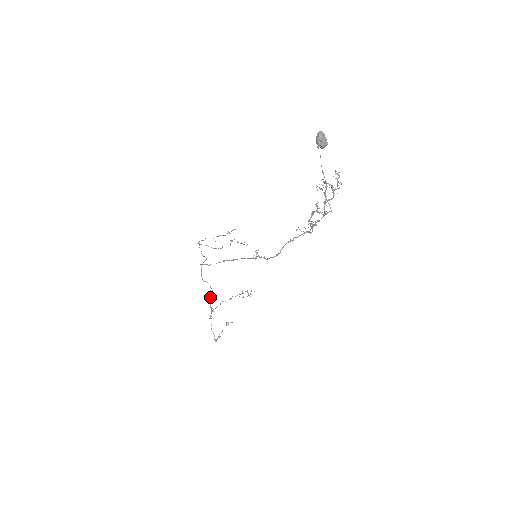
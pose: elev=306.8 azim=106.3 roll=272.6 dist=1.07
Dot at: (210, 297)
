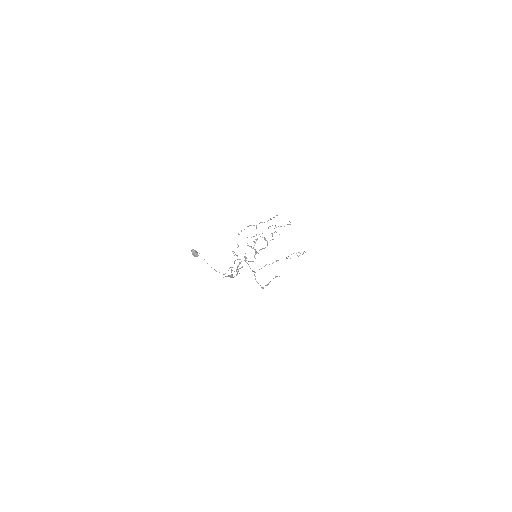
Dot at: (249, 266)
